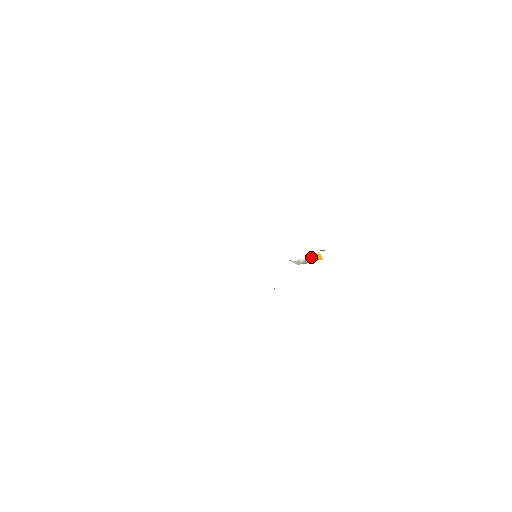
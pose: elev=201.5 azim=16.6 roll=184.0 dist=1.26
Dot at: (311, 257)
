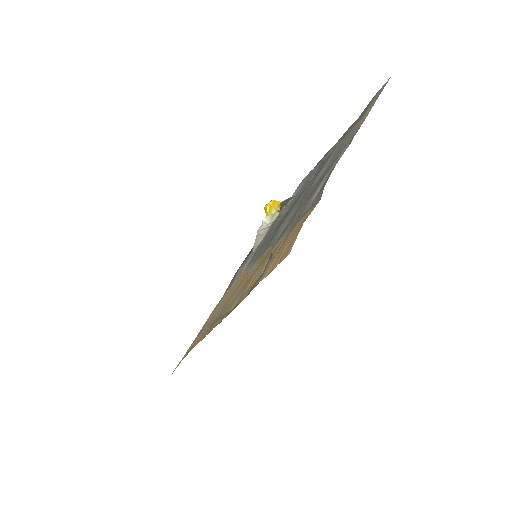
Dot at: (271, 209)
